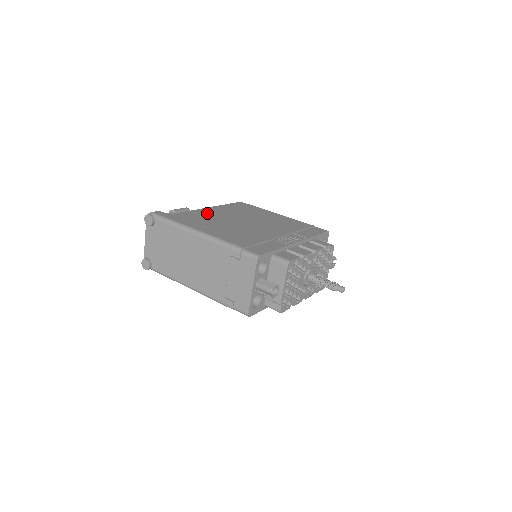
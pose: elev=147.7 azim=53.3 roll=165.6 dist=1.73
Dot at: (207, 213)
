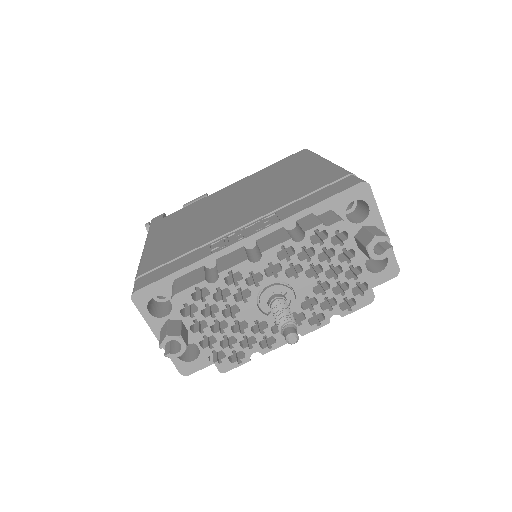
Dot at: (211, 199)
